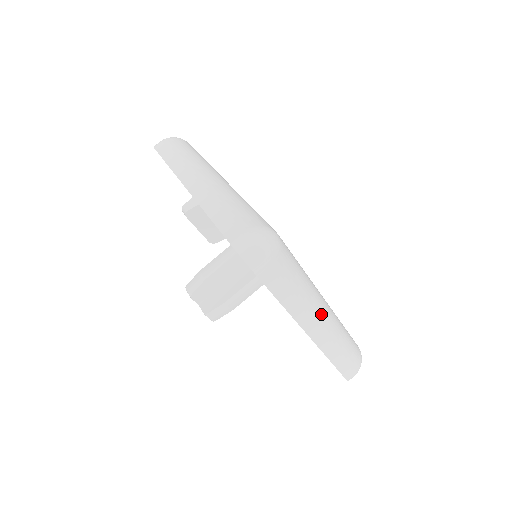
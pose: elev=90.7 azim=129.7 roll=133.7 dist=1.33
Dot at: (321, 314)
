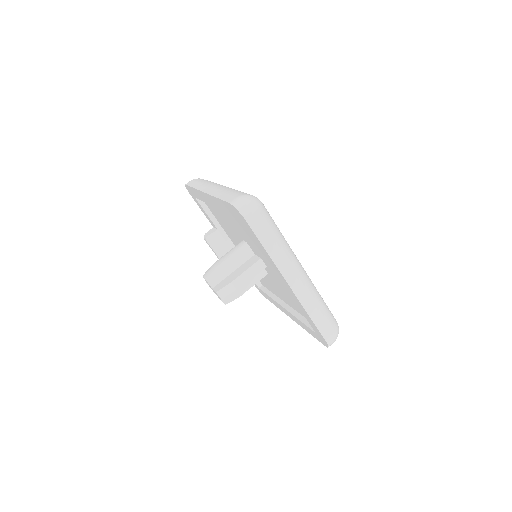
Dot at: (297, 269)
